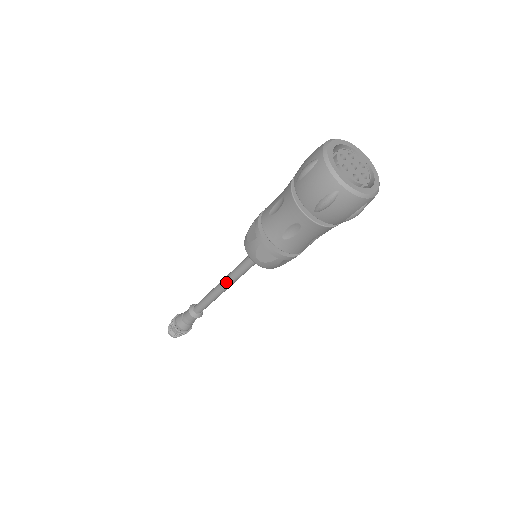
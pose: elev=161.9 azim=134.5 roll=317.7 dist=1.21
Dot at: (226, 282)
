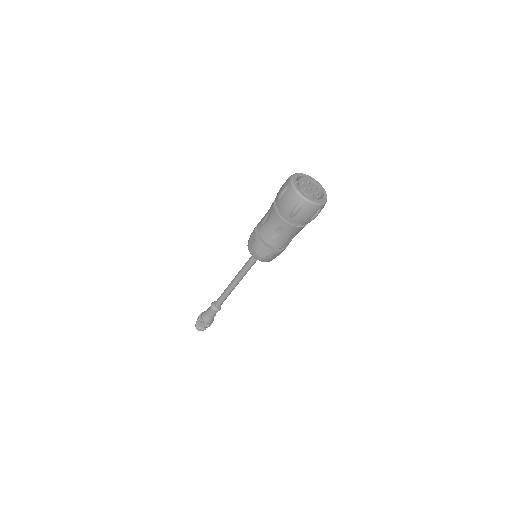
Dot at: (237, 278)
